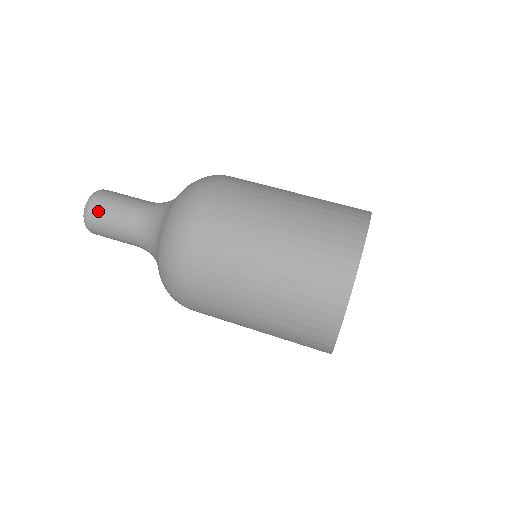
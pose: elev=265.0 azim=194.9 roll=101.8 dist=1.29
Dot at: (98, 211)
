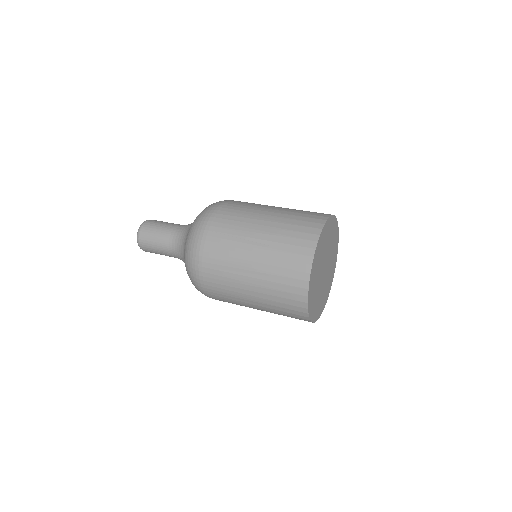
Dot at: (148, 228)
